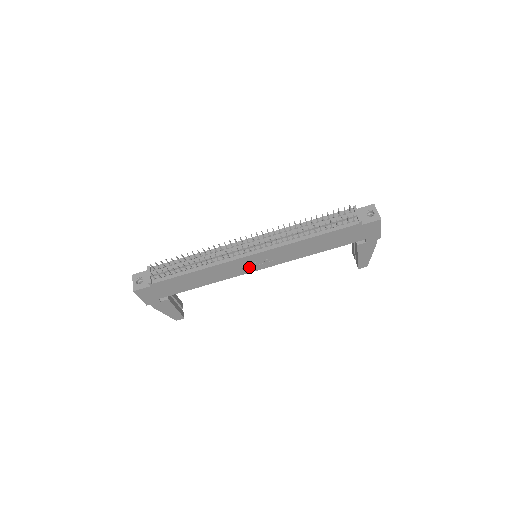
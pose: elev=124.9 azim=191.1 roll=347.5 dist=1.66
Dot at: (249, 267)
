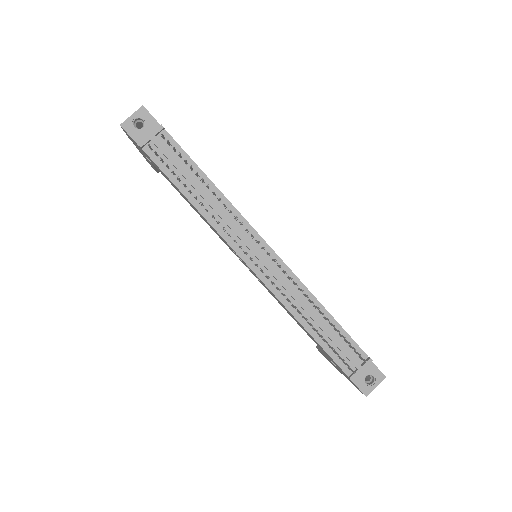
Dot at: occluded
